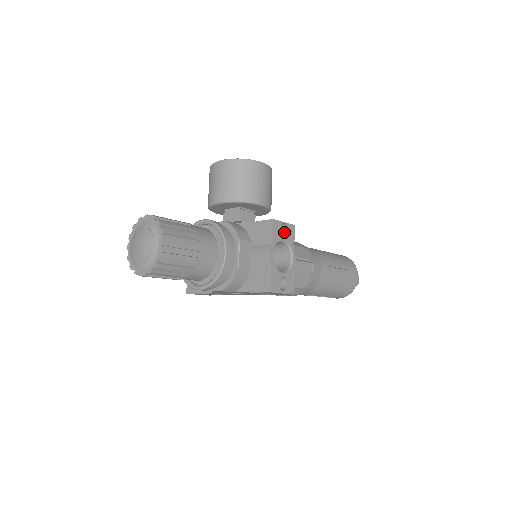
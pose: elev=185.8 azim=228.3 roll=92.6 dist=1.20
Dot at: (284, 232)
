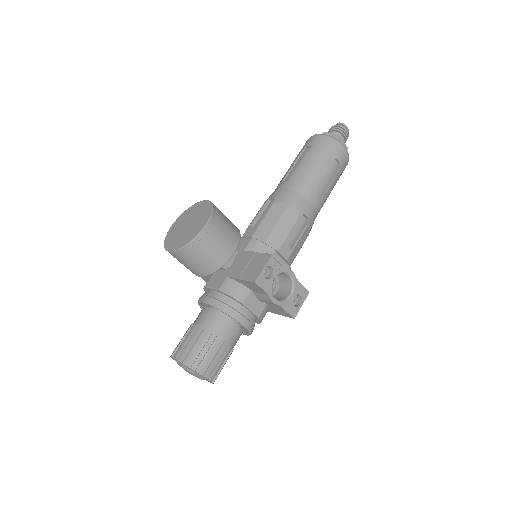
Dot at: (269, 267)
